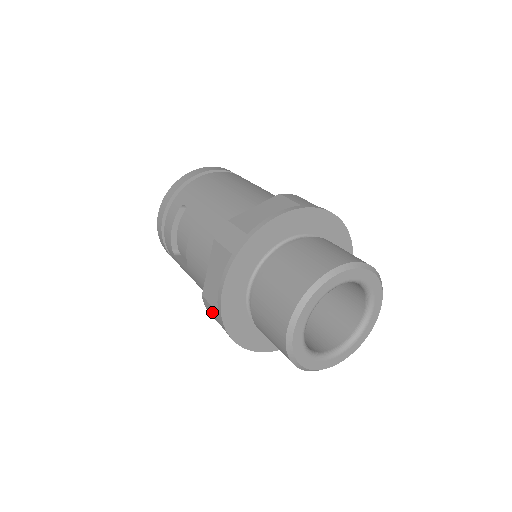
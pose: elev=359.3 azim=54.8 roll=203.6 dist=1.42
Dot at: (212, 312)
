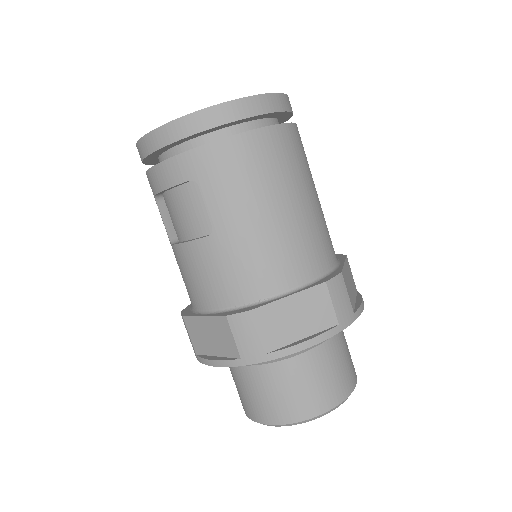
Dot at: (188, 334)
